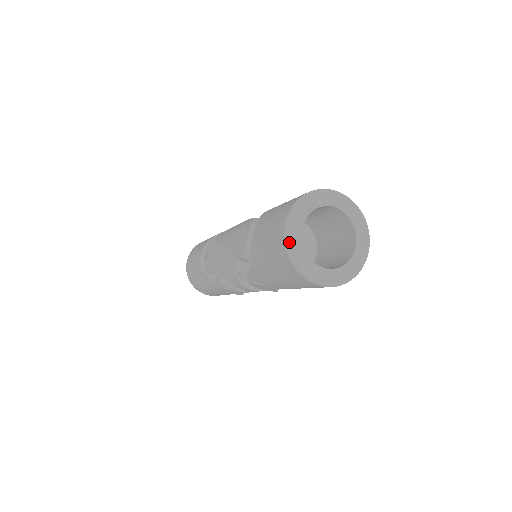
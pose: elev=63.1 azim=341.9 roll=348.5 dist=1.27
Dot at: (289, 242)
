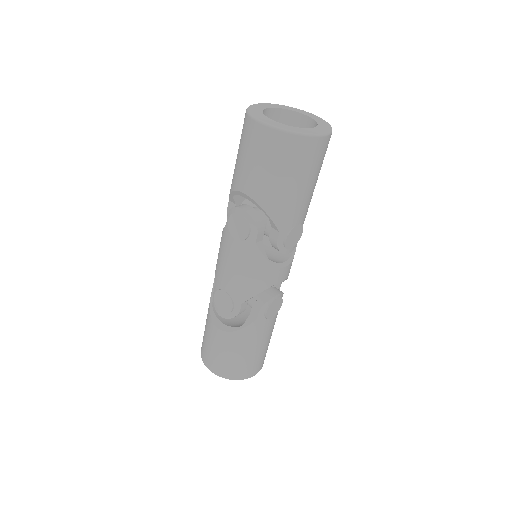
Dot at: (280, 128)
